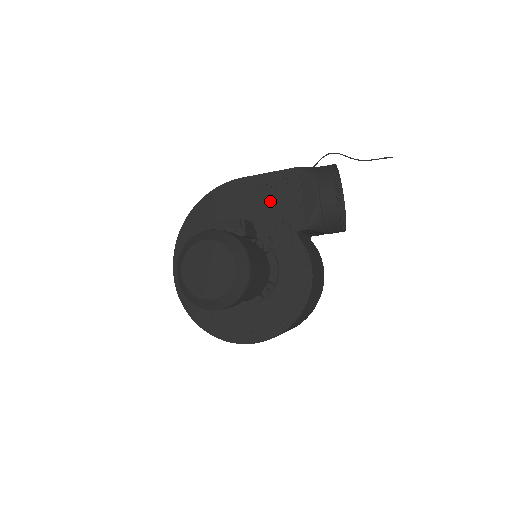
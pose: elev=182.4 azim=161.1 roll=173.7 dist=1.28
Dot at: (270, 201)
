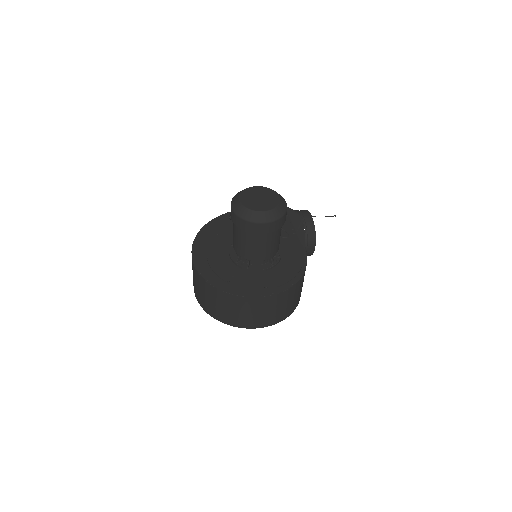
Dot at: occluded
